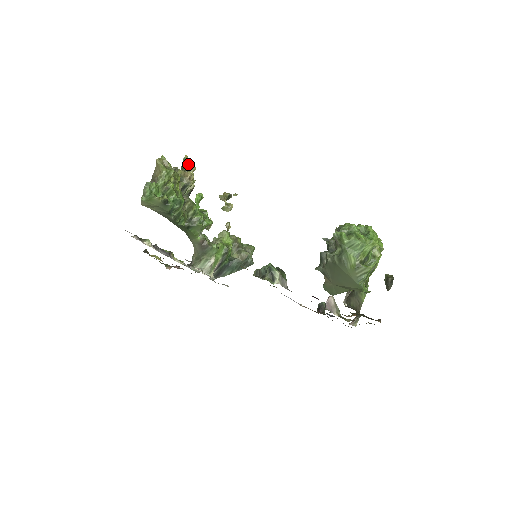
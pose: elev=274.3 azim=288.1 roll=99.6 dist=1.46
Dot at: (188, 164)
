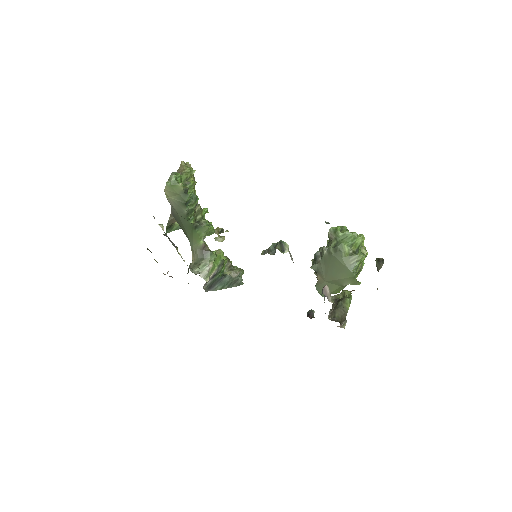
Dot at: occluded
